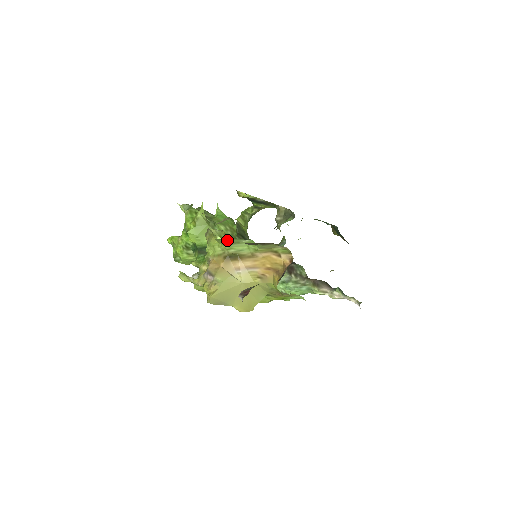
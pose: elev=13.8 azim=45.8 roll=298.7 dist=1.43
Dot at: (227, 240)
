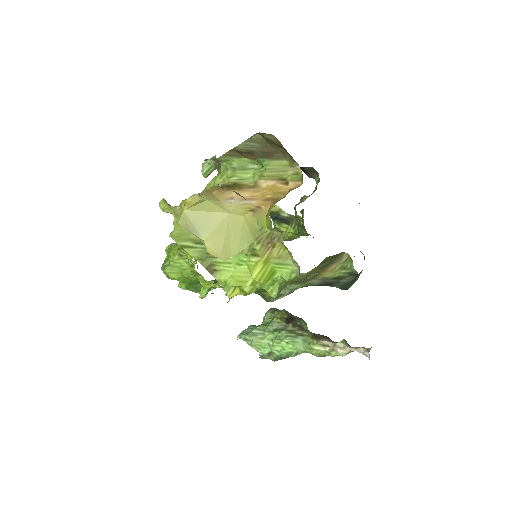
Dot at: (234, 160)
